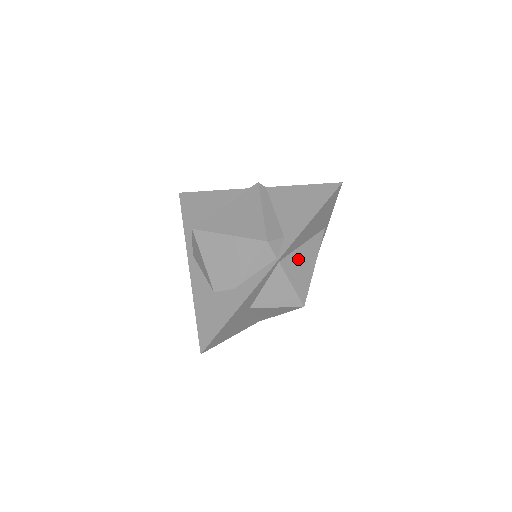
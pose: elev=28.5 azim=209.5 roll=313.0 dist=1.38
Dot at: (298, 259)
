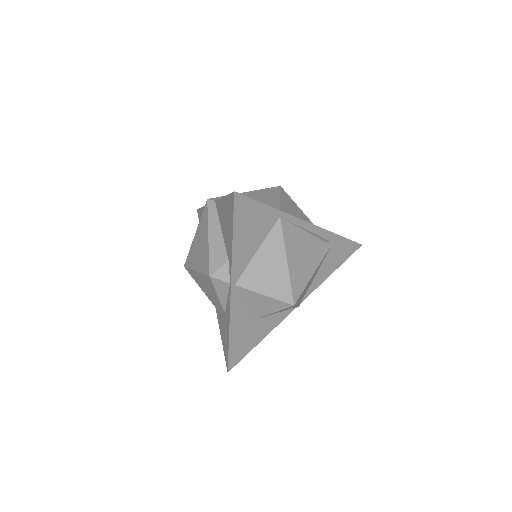
Dot at: (259, 268)
